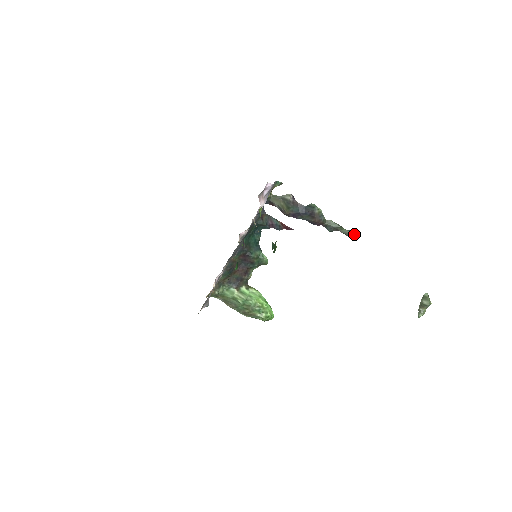
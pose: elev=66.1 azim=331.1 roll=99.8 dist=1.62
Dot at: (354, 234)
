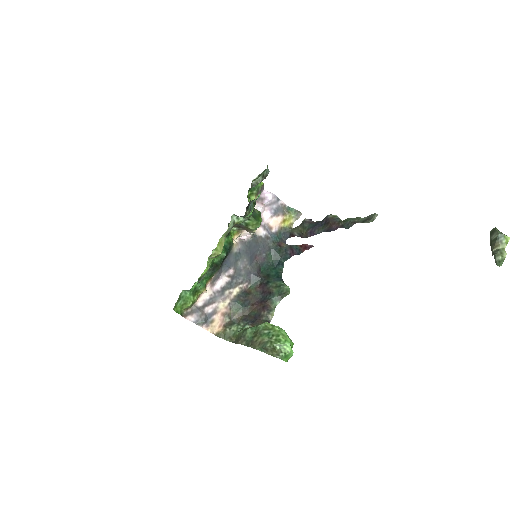
Dot at: (373, 216)
